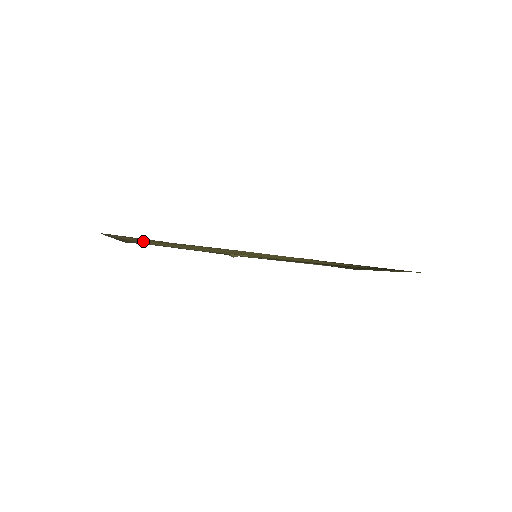
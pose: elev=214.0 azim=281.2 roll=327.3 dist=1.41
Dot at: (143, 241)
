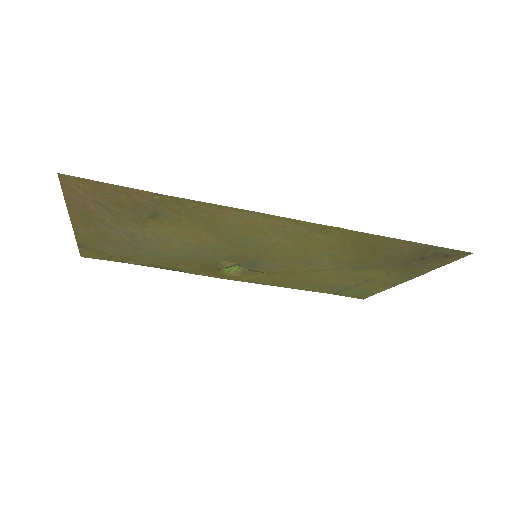
Dot at: (113, 218)
